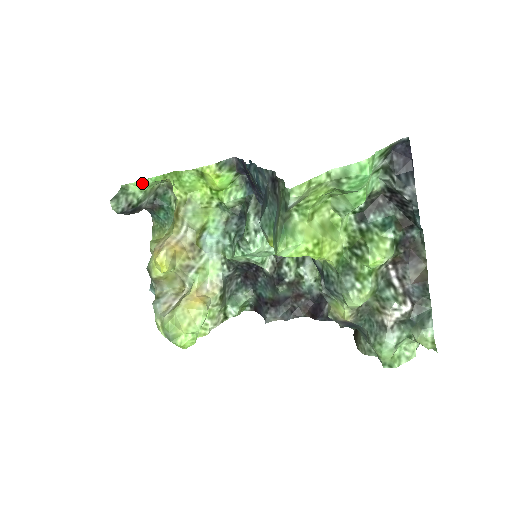
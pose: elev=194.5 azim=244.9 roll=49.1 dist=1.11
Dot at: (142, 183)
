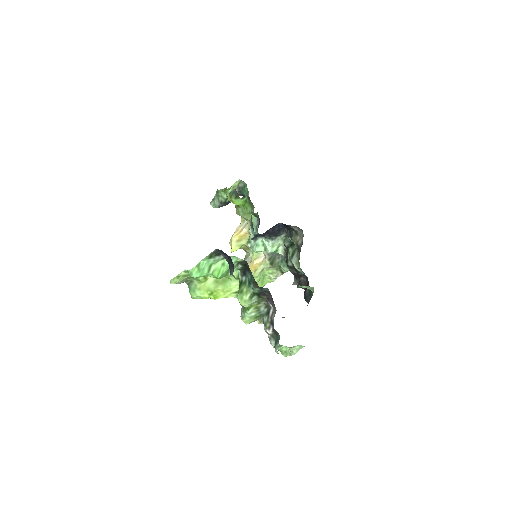
Dot at: (221, 191)
